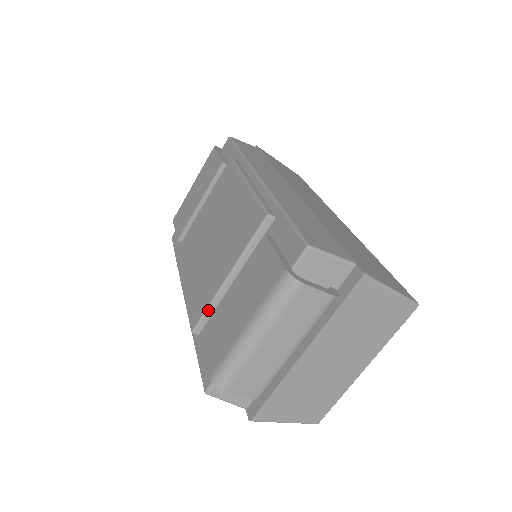
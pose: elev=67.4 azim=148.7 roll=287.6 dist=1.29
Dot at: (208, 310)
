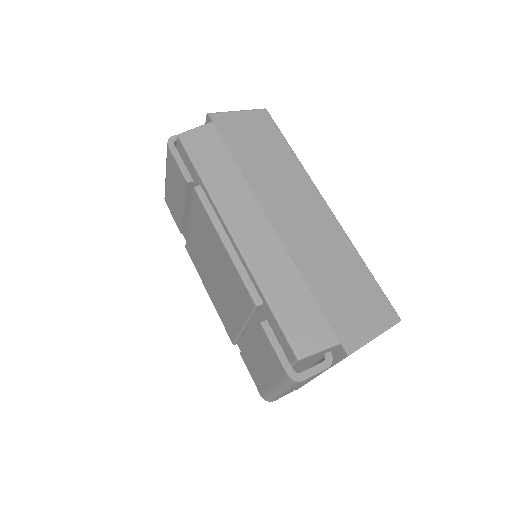
Dot at: (238, 338)
